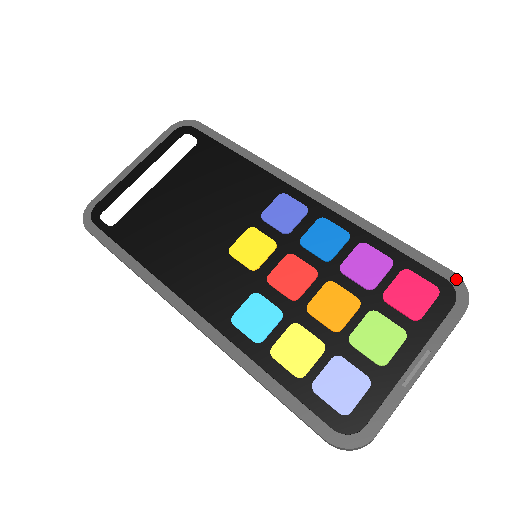
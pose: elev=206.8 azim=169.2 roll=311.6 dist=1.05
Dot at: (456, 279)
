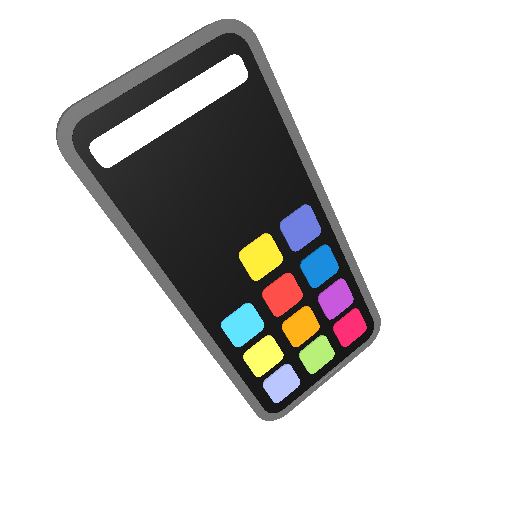
Dot at: (378, 322)
